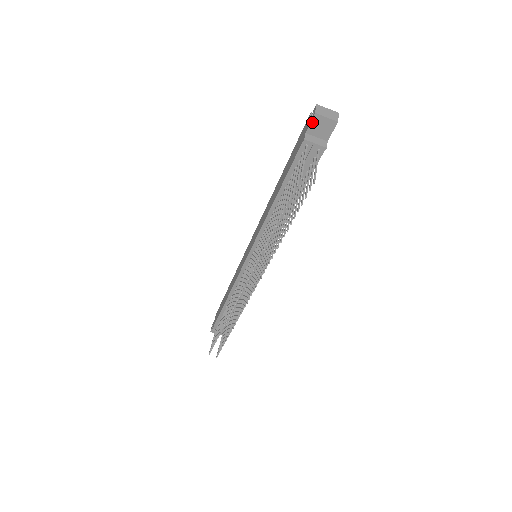
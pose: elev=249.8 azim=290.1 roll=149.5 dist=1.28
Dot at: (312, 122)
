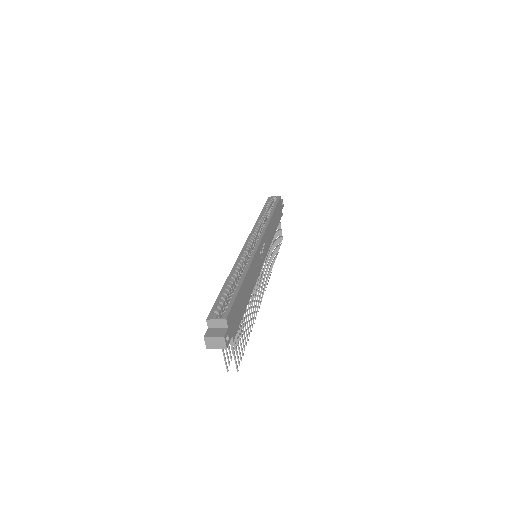
Dot at: occluded
